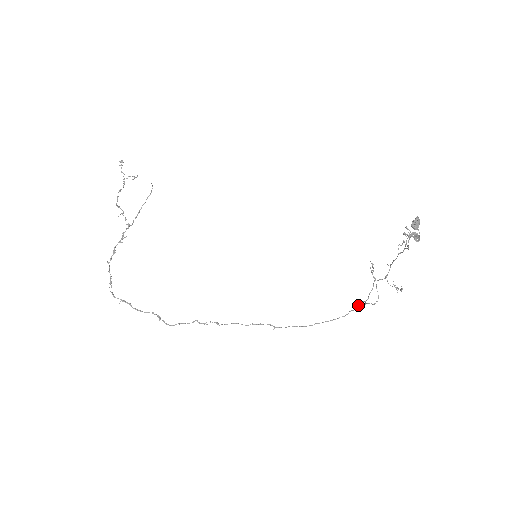
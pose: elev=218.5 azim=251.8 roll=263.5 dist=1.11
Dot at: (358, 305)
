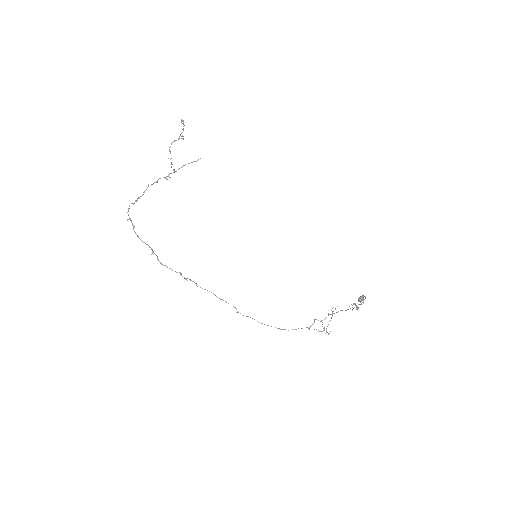
Dot at: (302, 328)
